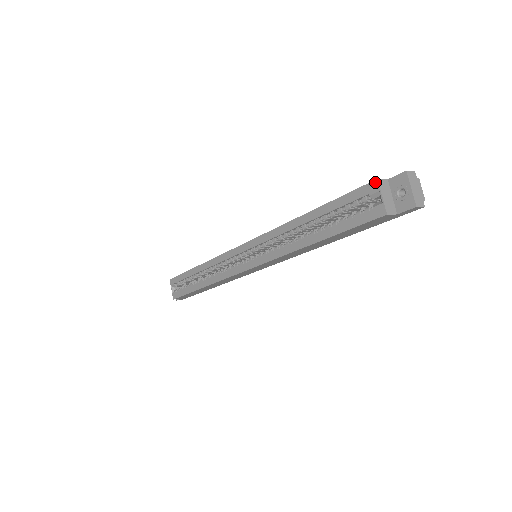
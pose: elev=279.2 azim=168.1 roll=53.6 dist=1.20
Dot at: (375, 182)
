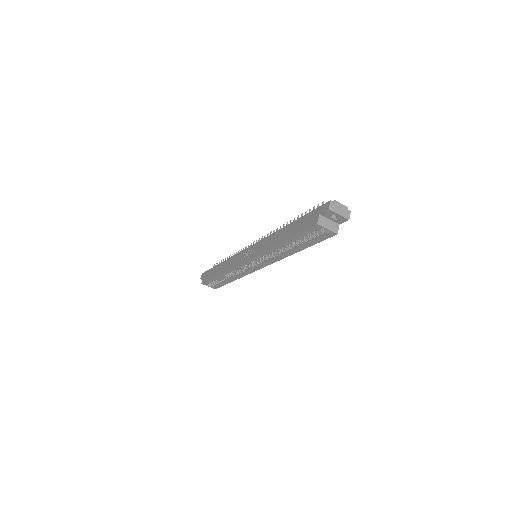
Dot at: (317, 225)
